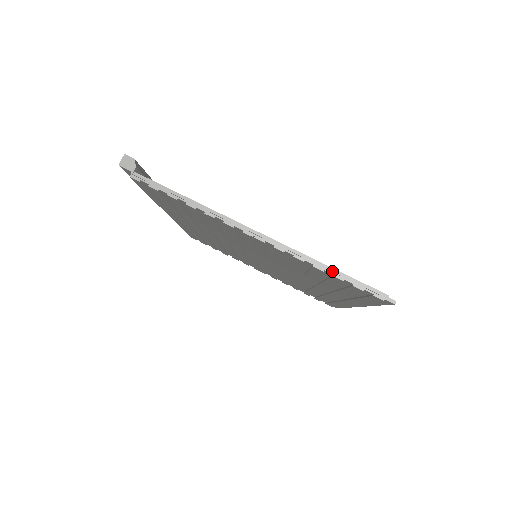
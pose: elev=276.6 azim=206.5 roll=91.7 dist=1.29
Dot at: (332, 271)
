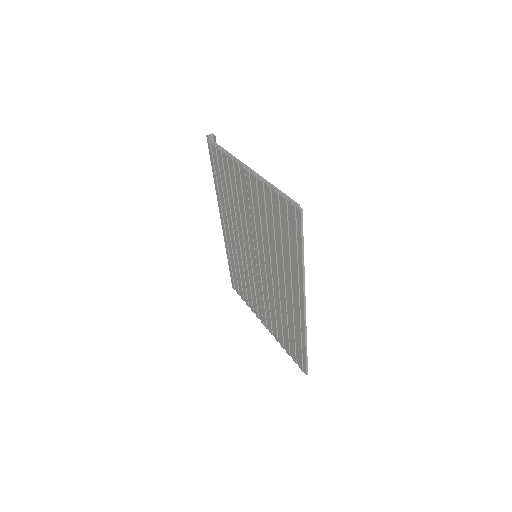
Dot at: (275, 188)
